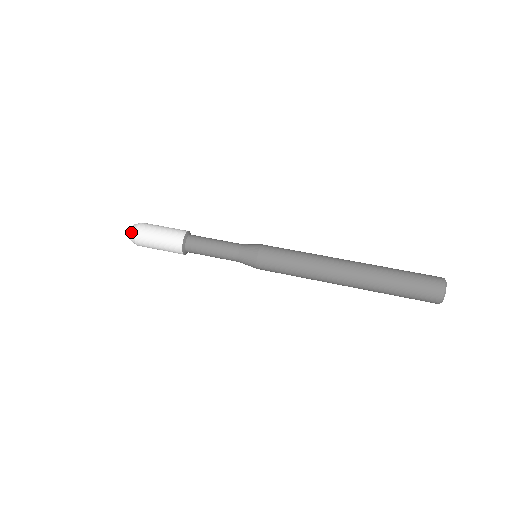
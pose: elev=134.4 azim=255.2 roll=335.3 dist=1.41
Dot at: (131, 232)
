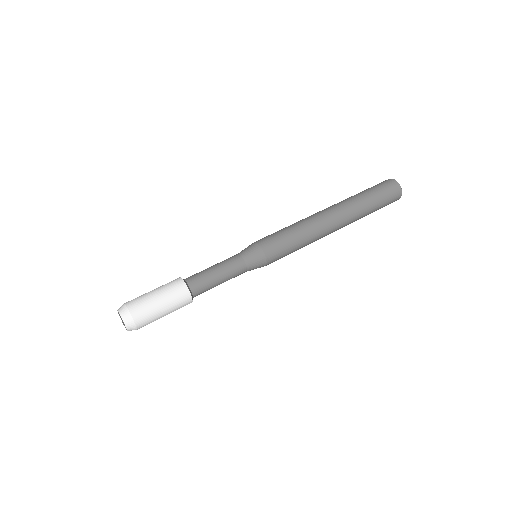
Dot at: (129, 330)
